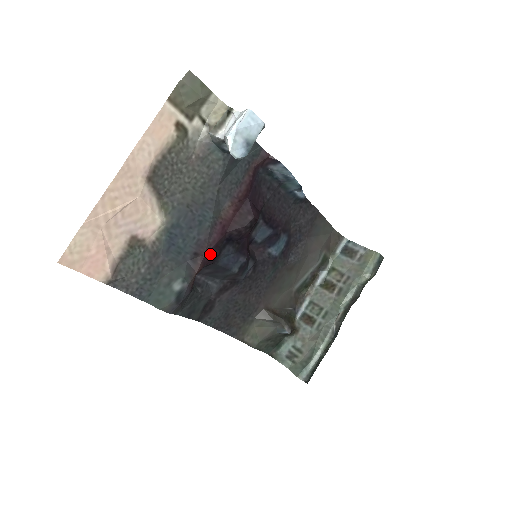
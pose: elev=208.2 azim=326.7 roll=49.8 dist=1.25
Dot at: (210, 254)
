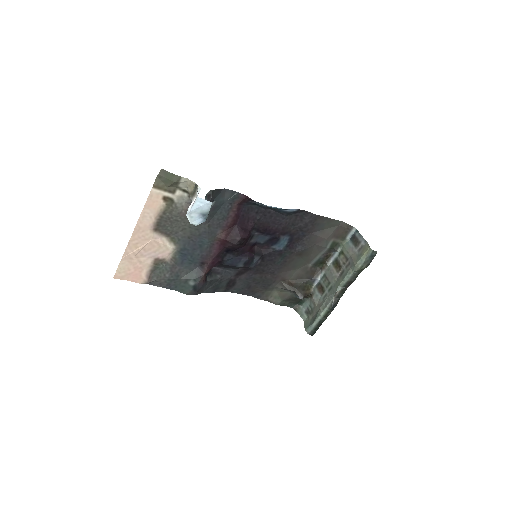
Dot at: (214, 261)
